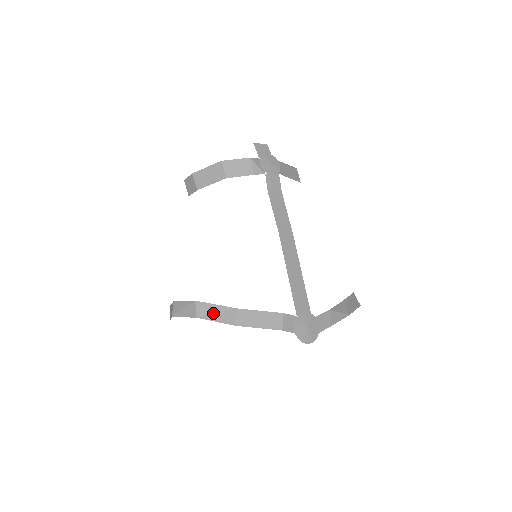
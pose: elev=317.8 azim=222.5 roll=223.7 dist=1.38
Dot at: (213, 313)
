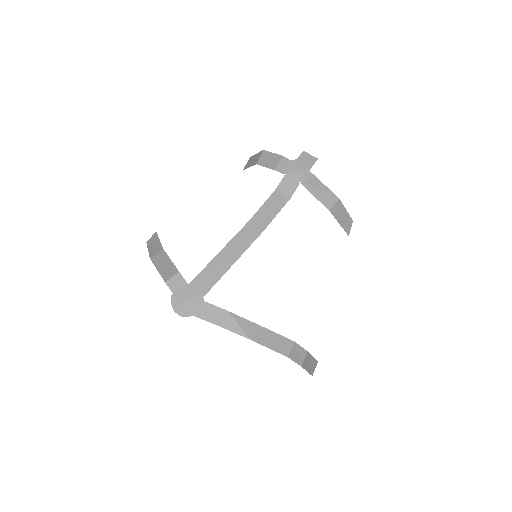
Dot at: (153, 244)
